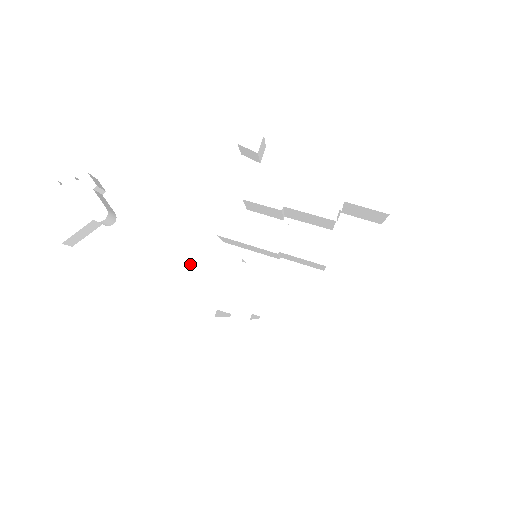
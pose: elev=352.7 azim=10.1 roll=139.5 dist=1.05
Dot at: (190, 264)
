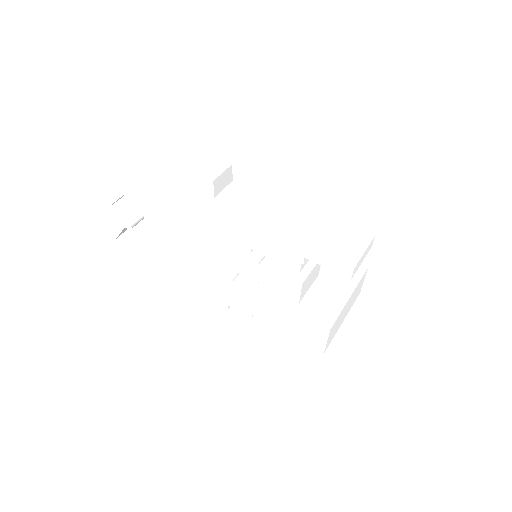
Dot at: (199, 273)
